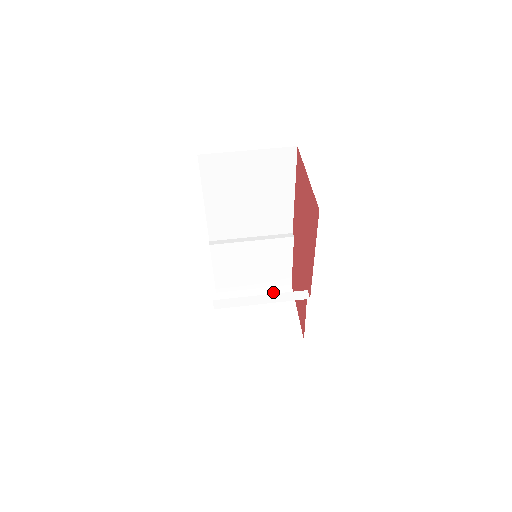
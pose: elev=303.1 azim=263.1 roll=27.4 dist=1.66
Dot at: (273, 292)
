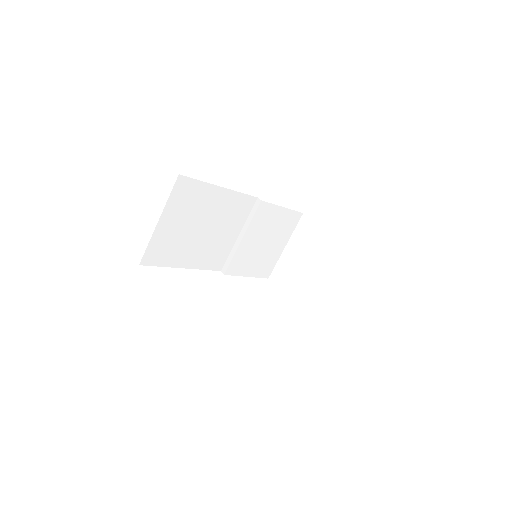
Dot at: (299, 234)
